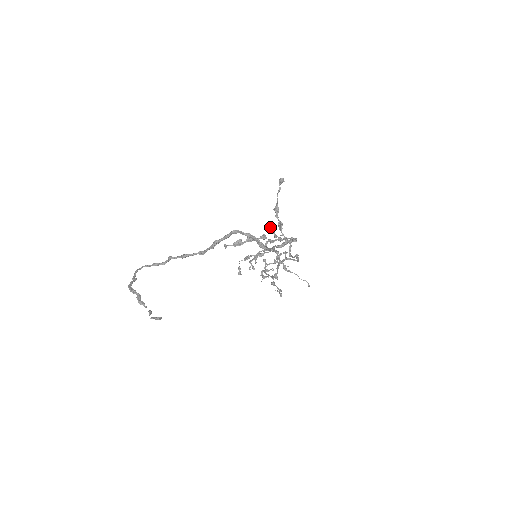
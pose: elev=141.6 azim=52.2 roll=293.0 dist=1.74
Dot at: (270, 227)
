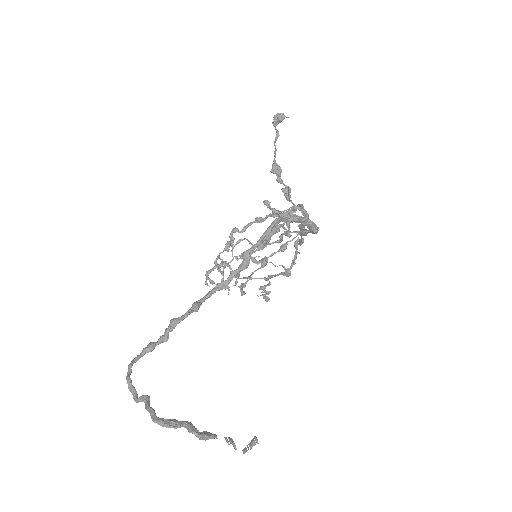
Dot at: (264, 203)
